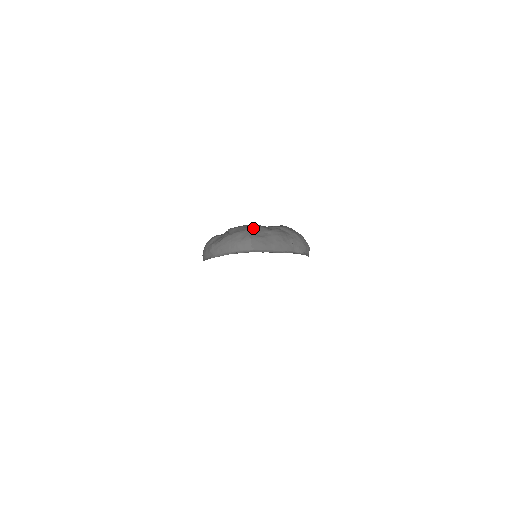
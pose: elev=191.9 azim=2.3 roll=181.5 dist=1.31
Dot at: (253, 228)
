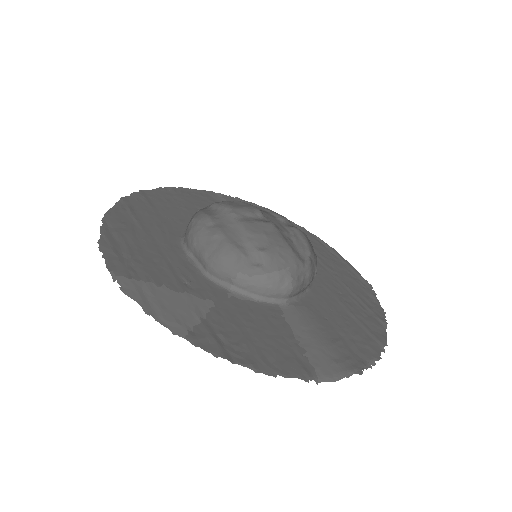
Dot at: (293, 265)
